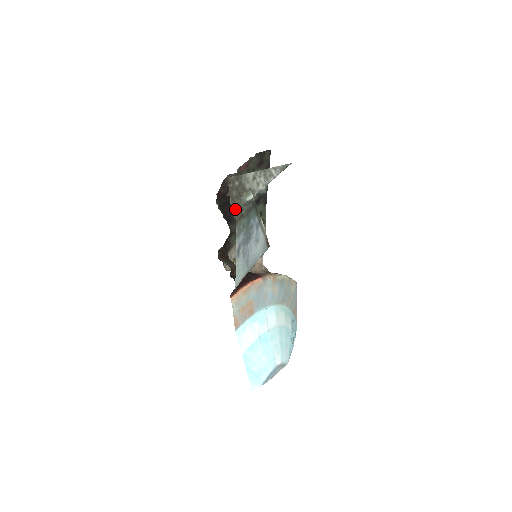
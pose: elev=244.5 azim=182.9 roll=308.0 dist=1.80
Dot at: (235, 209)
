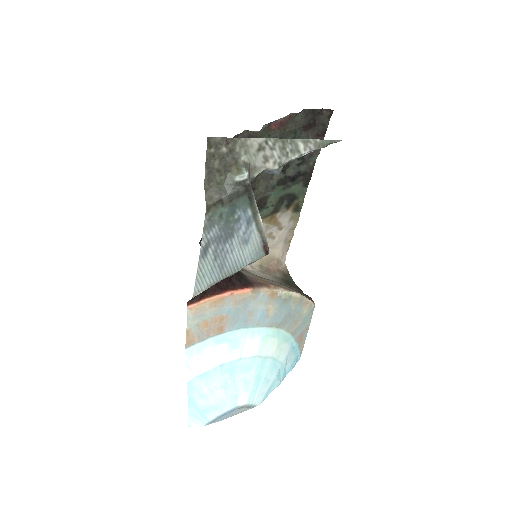
Dot at: (211, 188)
